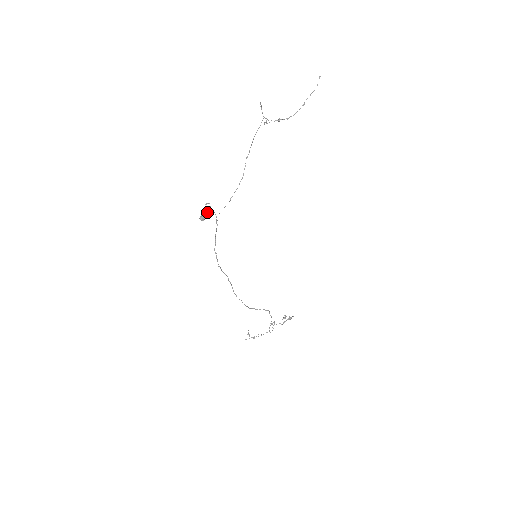
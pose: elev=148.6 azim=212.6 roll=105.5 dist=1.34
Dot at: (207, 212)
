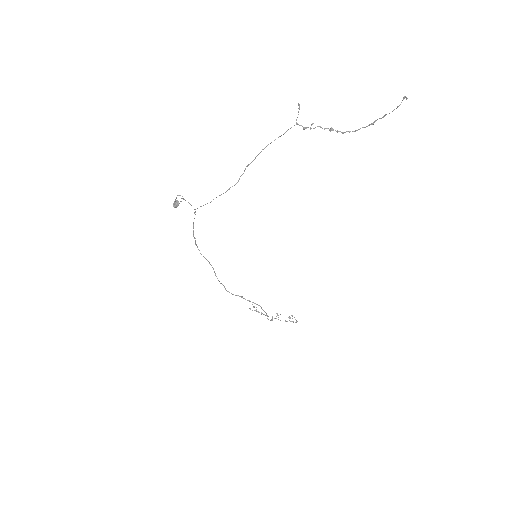
Dot at: occluded
